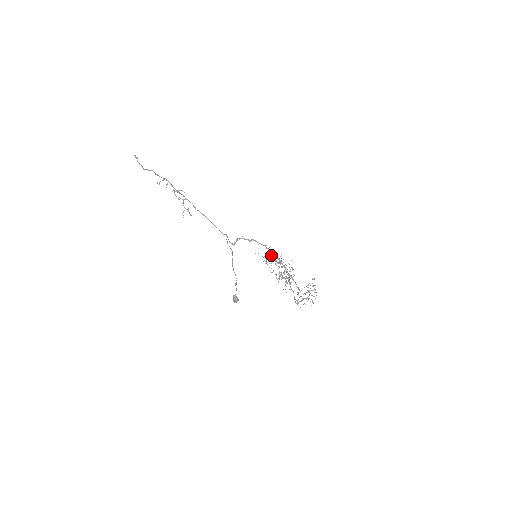
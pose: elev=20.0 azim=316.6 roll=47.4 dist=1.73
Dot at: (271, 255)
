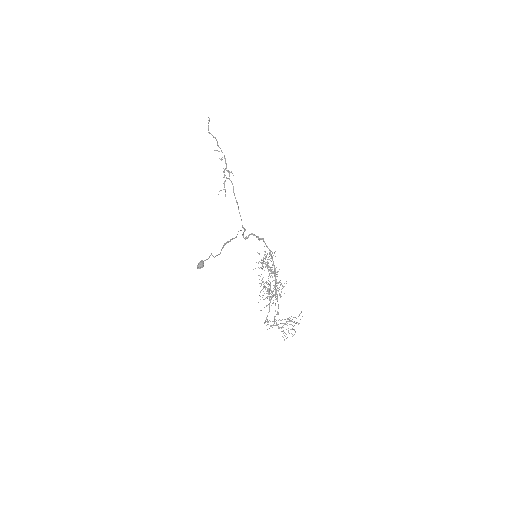
Dot at: occluded
